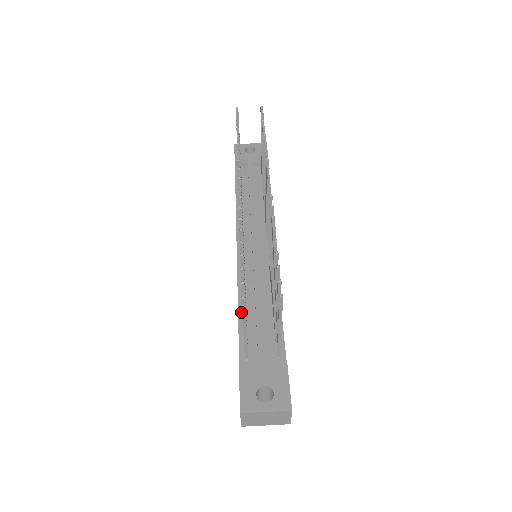
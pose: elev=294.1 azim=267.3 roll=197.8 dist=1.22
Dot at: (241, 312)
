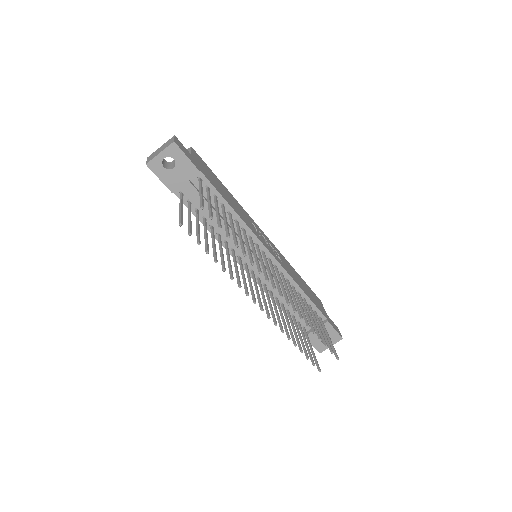
Dot at: occluded
